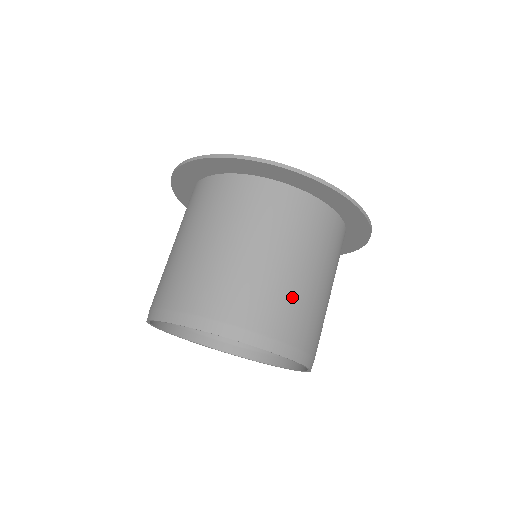
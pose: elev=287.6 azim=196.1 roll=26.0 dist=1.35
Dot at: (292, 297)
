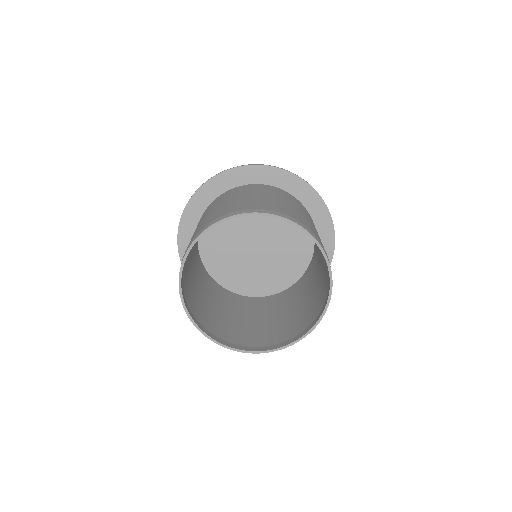
Dot at: occluded
